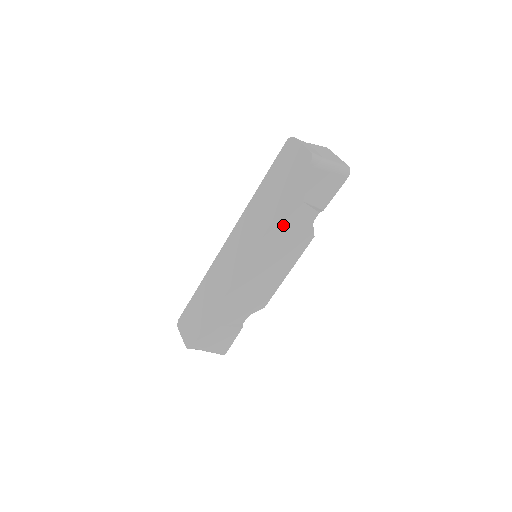
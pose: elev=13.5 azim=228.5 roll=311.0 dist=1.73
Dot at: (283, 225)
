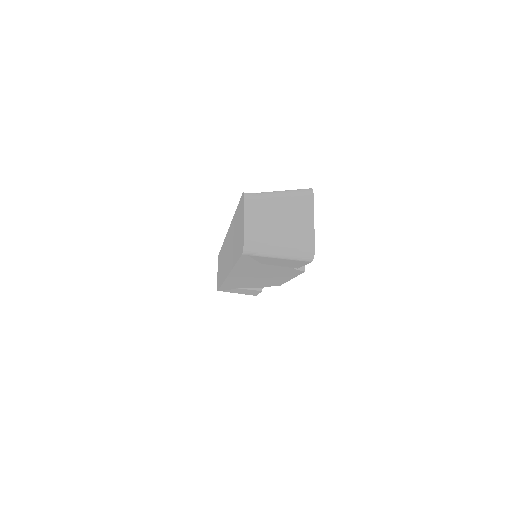
Dot at: (250, 269)
